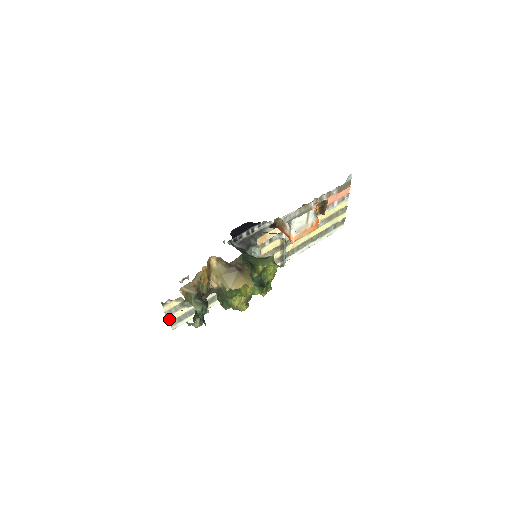
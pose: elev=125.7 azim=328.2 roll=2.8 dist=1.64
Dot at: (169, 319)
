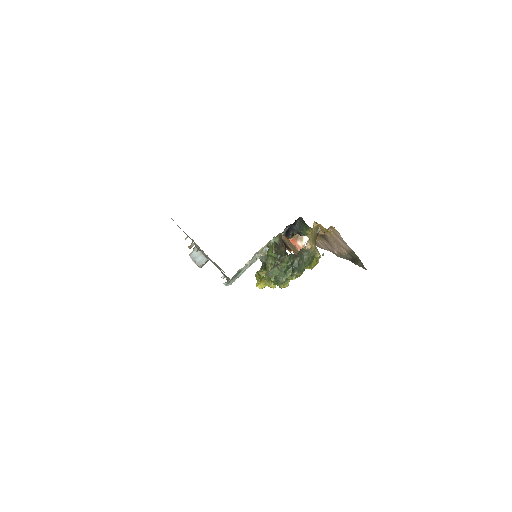
Dot at: (245, 264)
